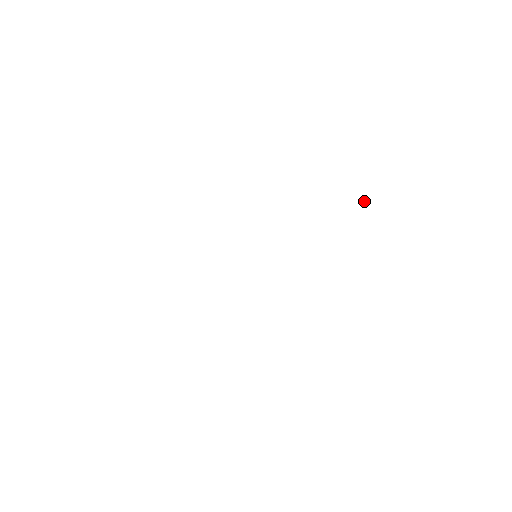
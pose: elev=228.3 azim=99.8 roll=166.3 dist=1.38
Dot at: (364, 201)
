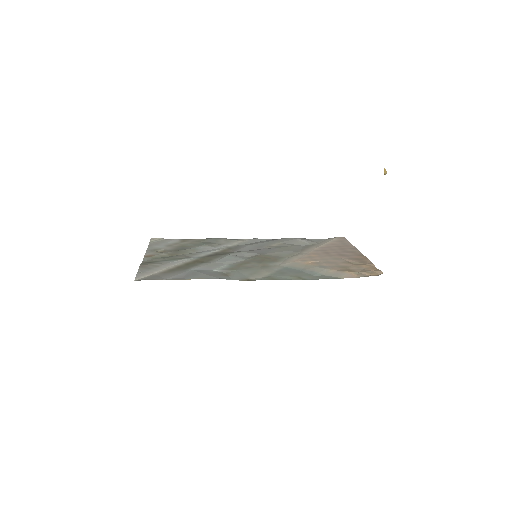
Dot at: occluded
